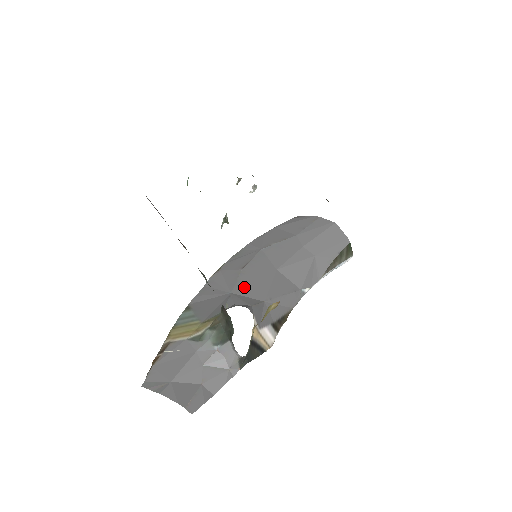
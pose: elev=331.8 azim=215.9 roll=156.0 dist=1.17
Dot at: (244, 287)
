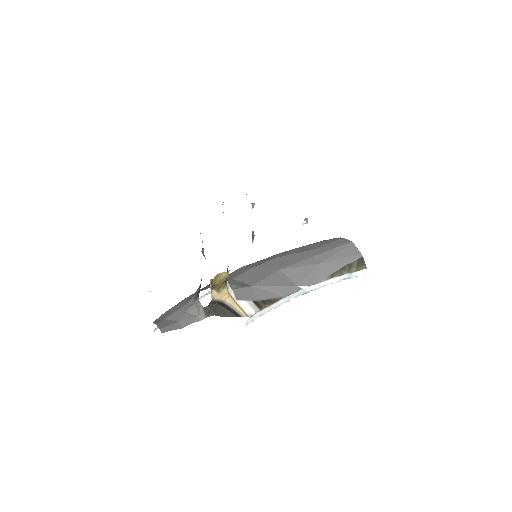
Dot at: (244, 277)
